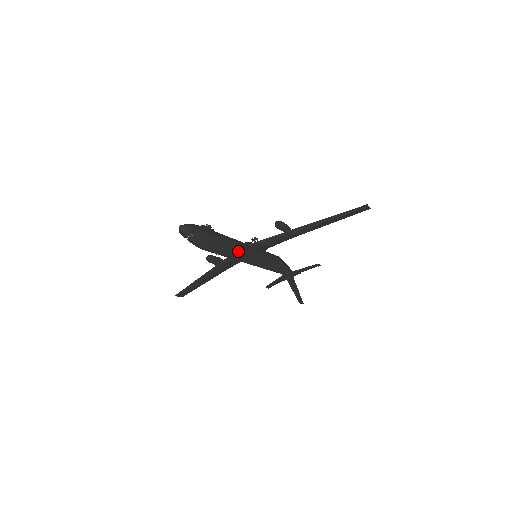
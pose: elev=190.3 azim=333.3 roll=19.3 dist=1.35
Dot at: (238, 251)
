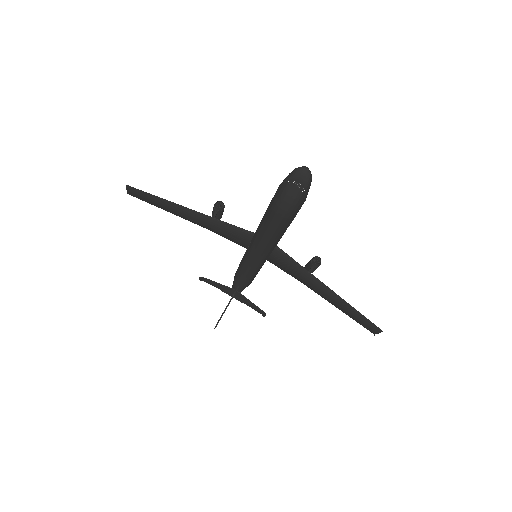
Dot at: (274, 243)
